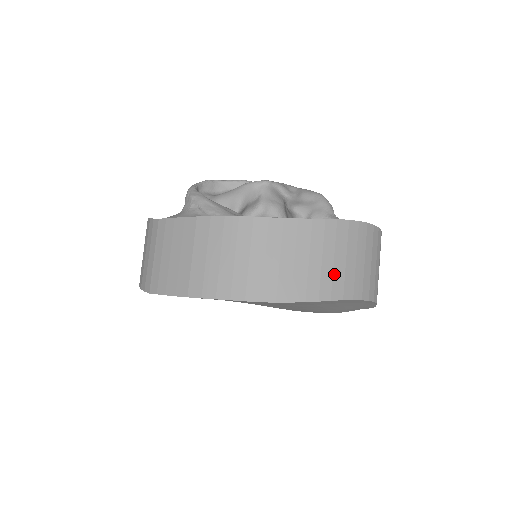
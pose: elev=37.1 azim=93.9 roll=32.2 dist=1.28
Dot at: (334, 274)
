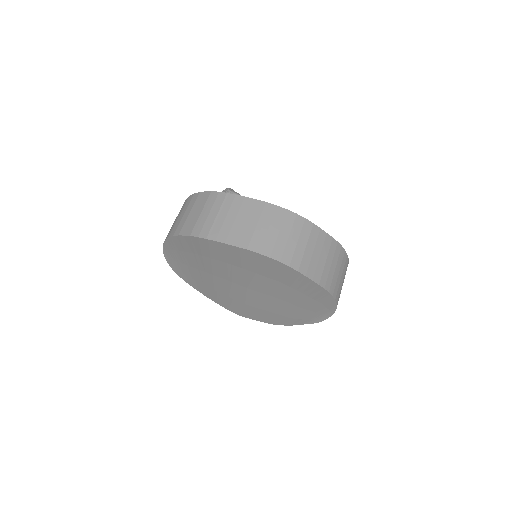
Dot at: (333, 277)
